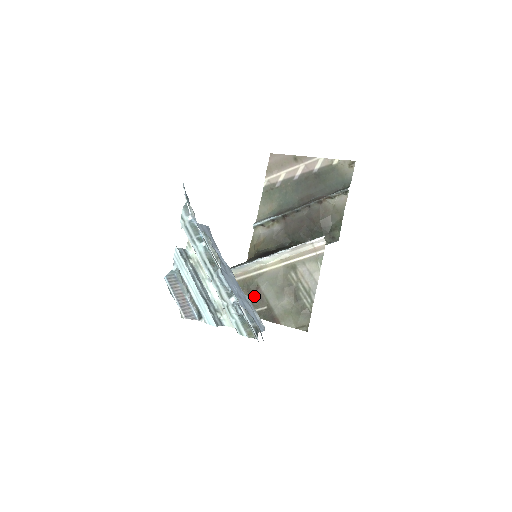
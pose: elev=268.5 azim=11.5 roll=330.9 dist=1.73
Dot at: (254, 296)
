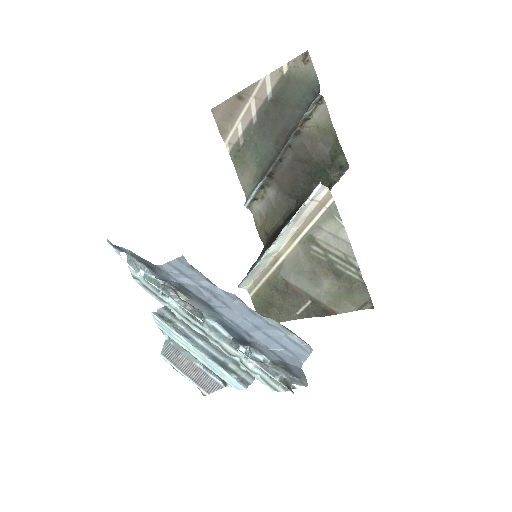
Dot at: (289, 296)
